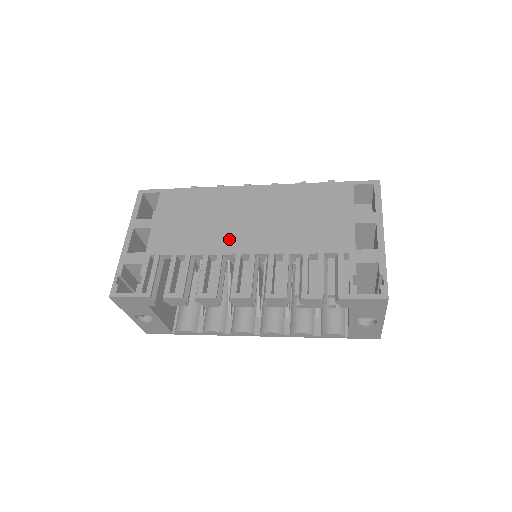
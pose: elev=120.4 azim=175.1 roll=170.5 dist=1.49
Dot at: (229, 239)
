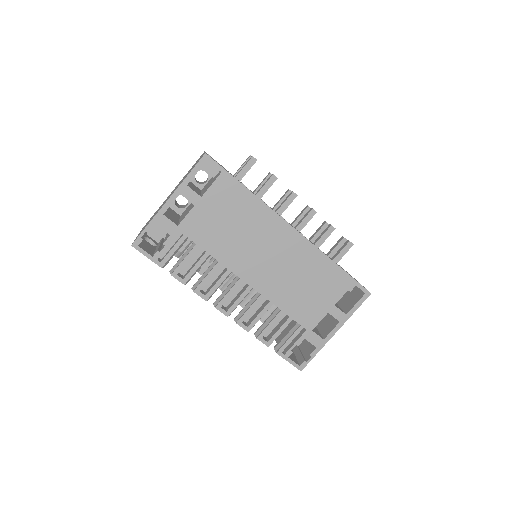
Dot at: (244, 262)
